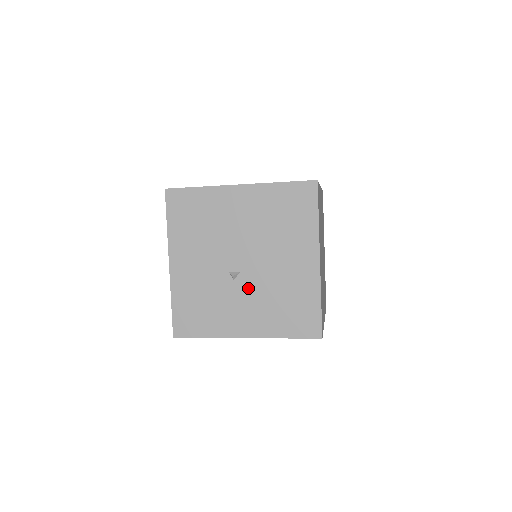
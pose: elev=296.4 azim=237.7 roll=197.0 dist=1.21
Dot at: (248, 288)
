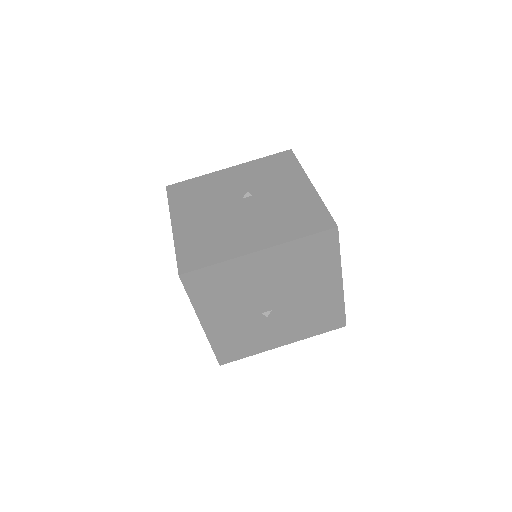
Dot at: (281, 318)
